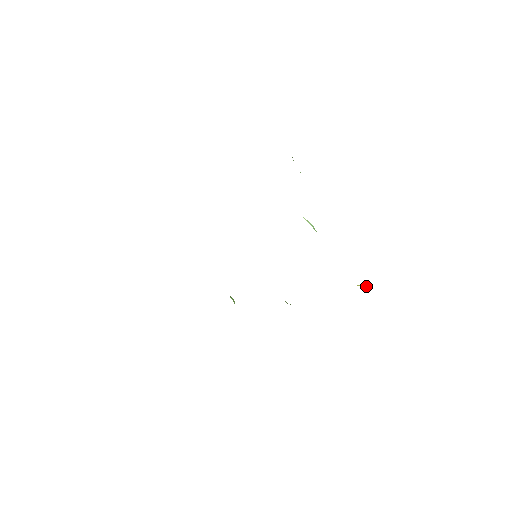
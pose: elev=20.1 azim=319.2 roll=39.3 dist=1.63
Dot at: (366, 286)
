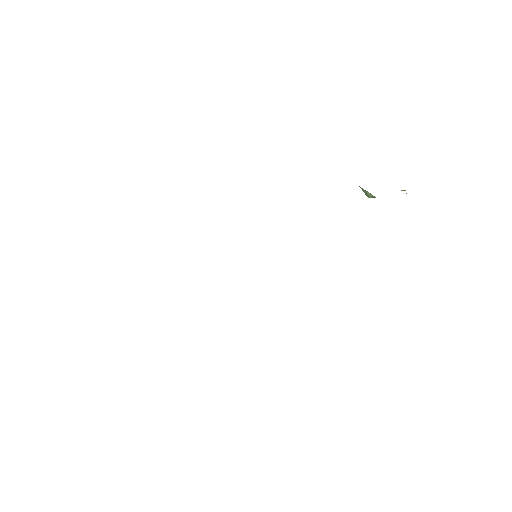
Dot at: occluded
